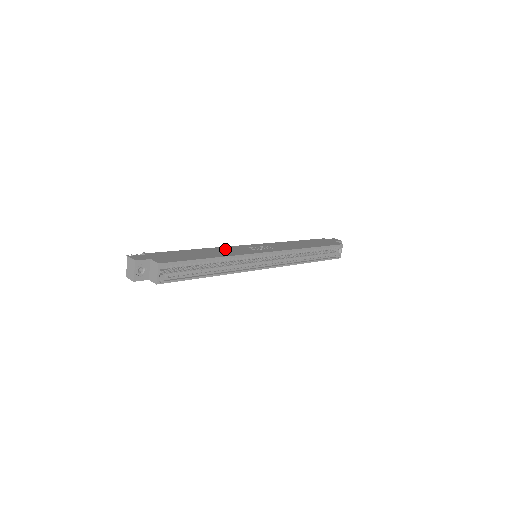
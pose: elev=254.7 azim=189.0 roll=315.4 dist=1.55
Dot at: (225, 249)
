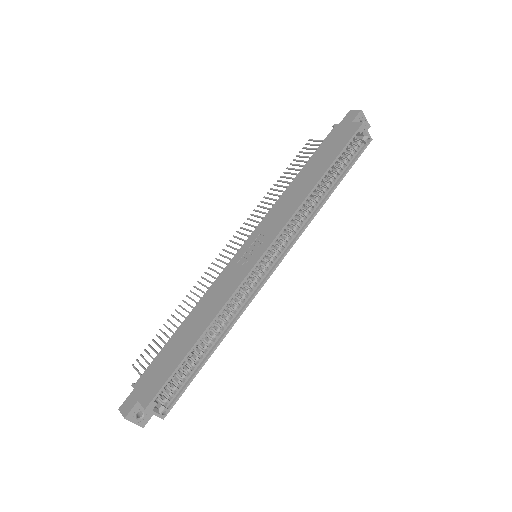
Dot at: (211, 295)
